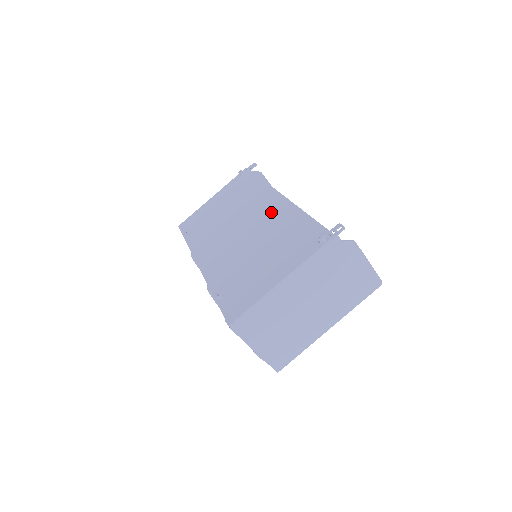
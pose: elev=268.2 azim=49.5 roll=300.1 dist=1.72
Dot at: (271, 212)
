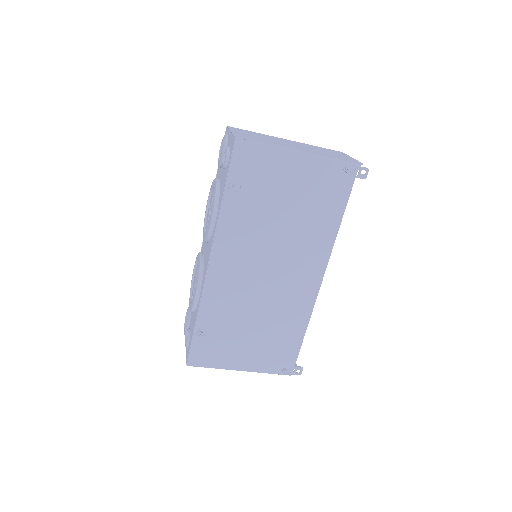
Dot at: (298, 292)
